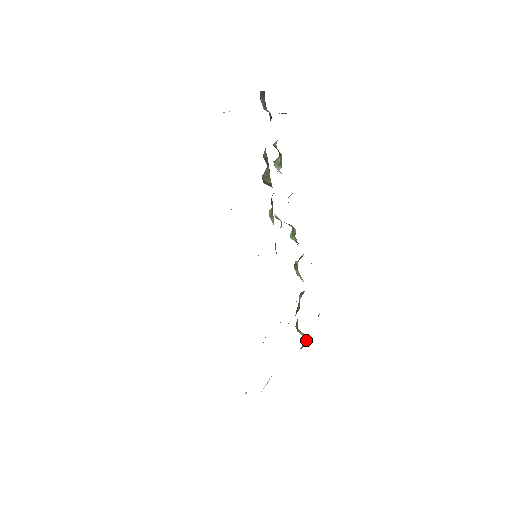
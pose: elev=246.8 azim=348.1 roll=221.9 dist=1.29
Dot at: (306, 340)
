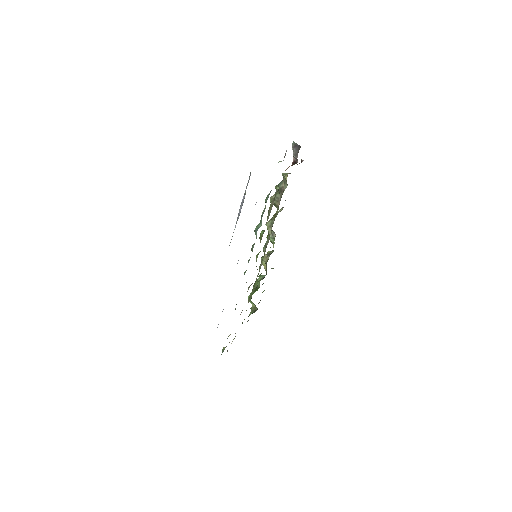
Dot at: (255, 308)
